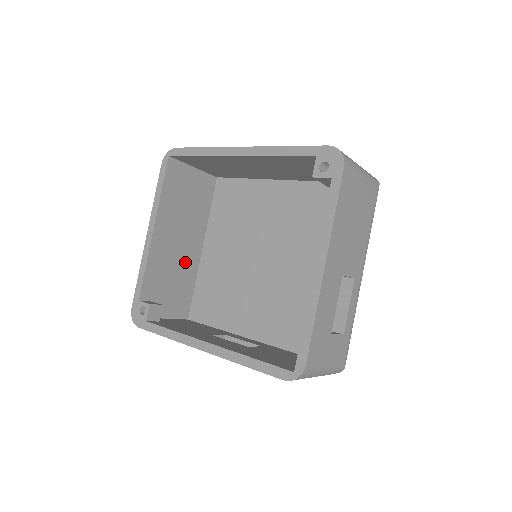
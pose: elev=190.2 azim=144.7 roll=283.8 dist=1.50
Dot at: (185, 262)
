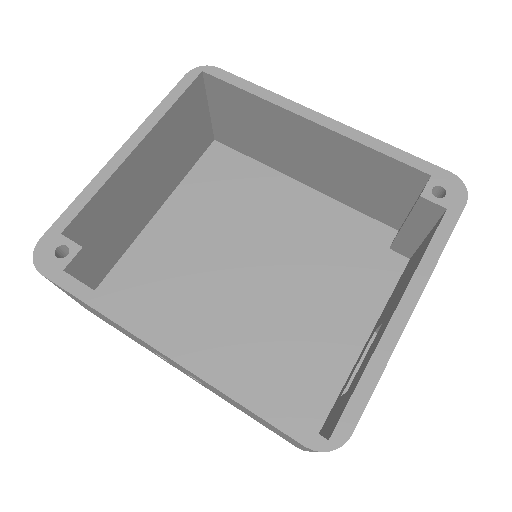
Dot at: (133, 217)
